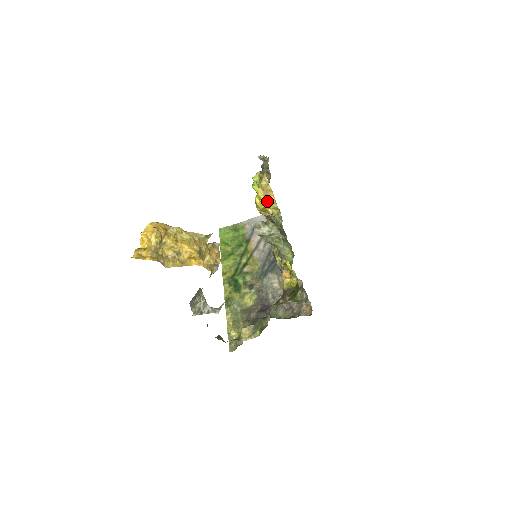
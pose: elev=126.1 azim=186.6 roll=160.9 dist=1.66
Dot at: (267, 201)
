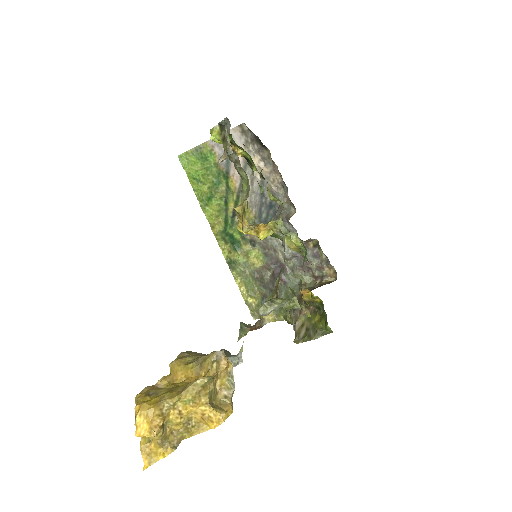
Dot at: (257, 232)
